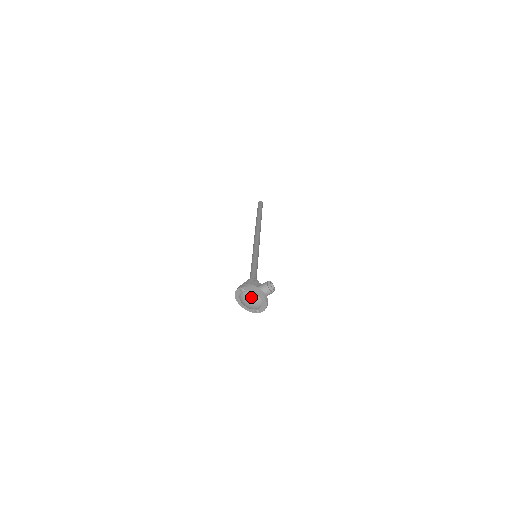
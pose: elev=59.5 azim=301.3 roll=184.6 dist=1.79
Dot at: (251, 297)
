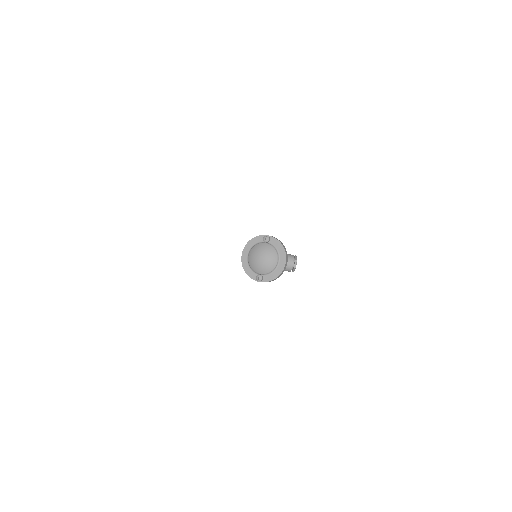
Dot at: (271, 252)
